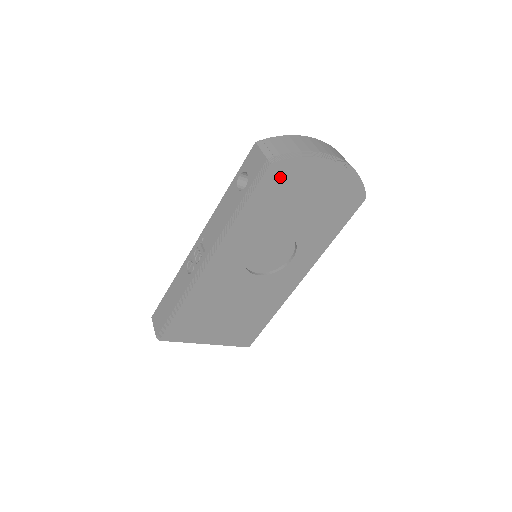
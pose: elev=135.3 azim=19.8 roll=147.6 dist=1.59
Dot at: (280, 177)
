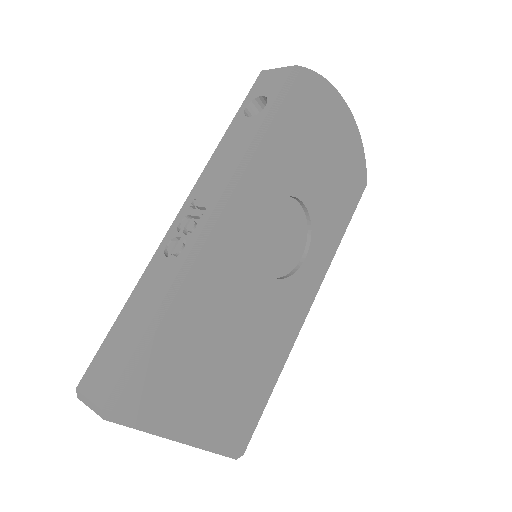
Dot at: (306, 99)
